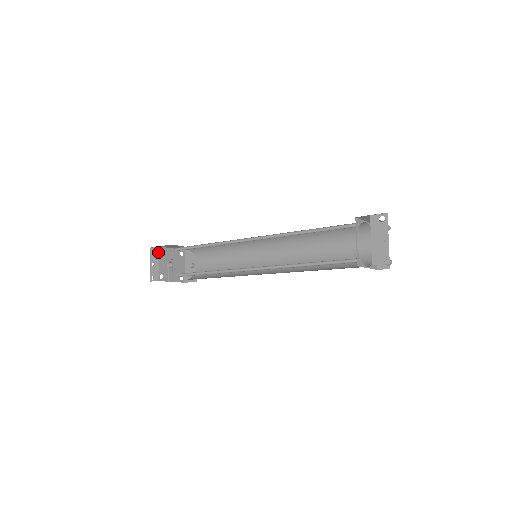
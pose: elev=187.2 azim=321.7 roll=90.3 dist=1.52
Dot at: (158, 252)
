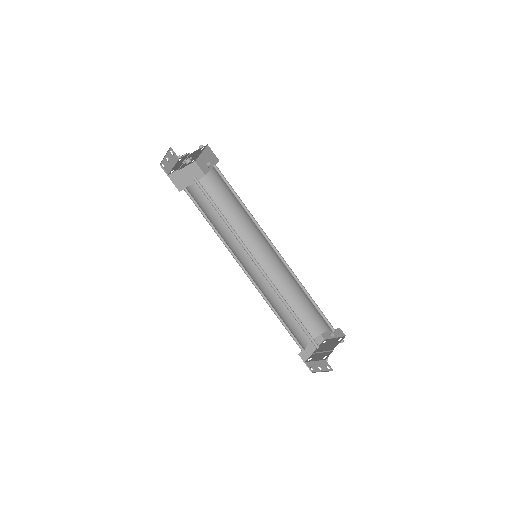
Dot at: (176, 160)
